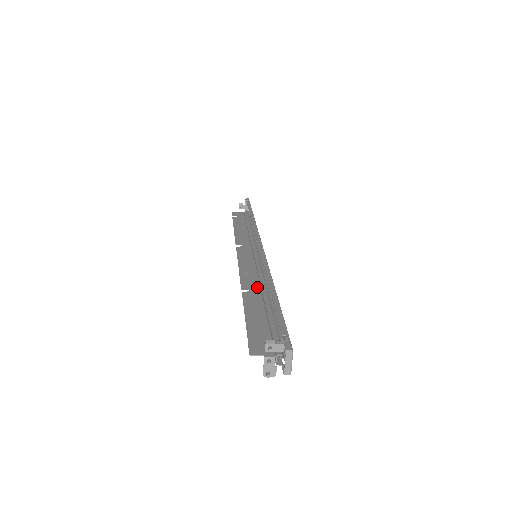
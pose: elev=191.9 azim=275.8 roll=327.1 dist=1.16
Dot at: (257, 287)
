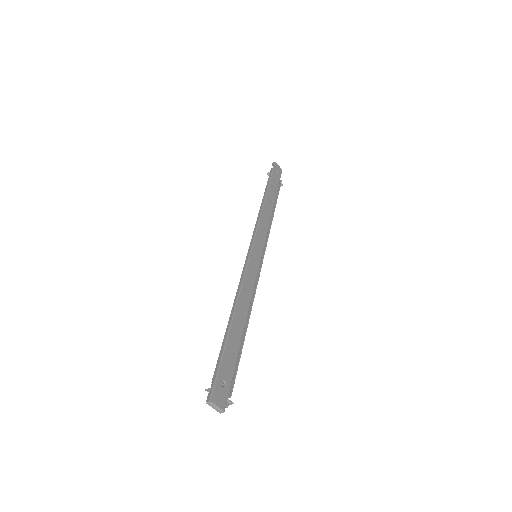
Dot at: occluded
